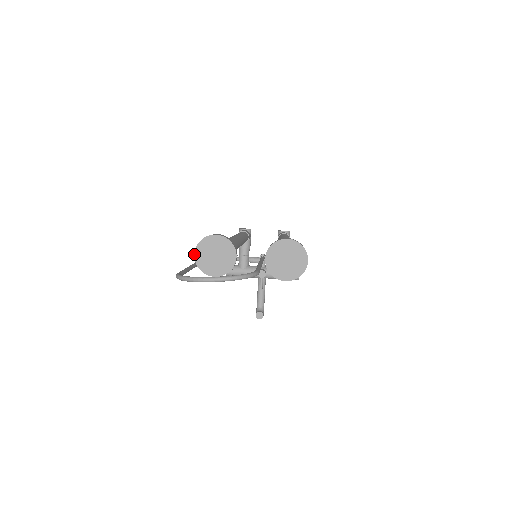
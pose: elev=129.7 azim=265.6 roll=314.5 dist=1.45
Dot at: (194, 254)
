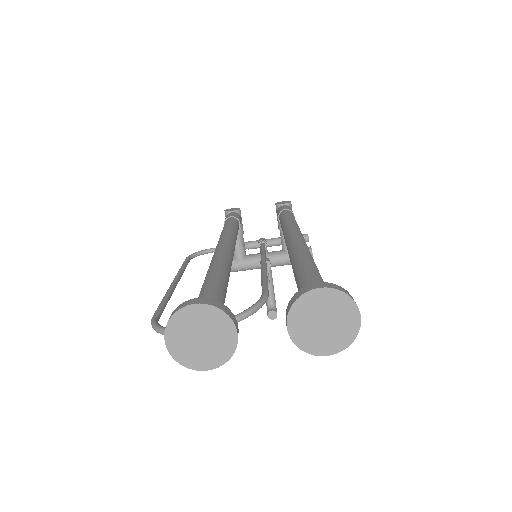
Dot at: occluded
